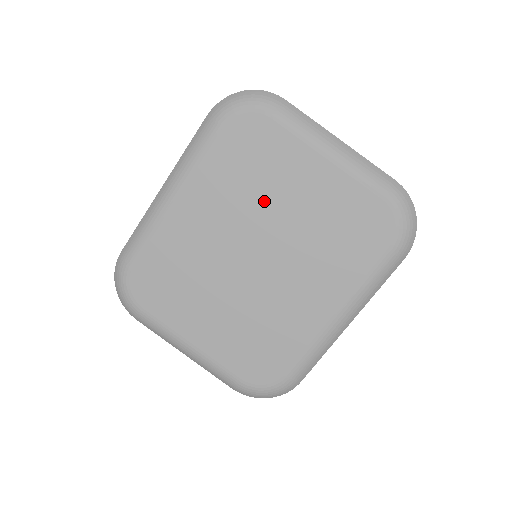
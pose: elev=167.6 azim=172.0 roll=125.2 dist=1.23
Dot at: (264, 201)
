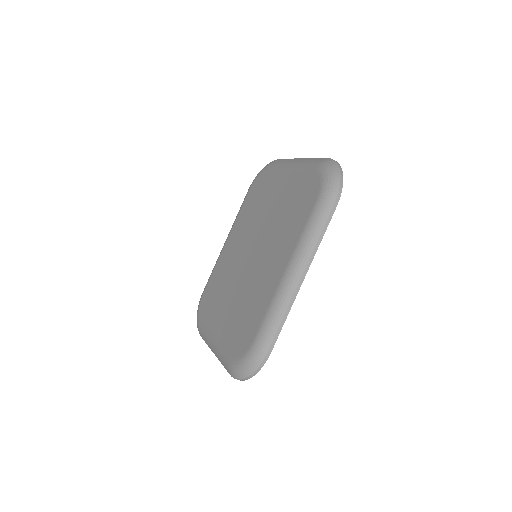
Dot at: (260, 215)
